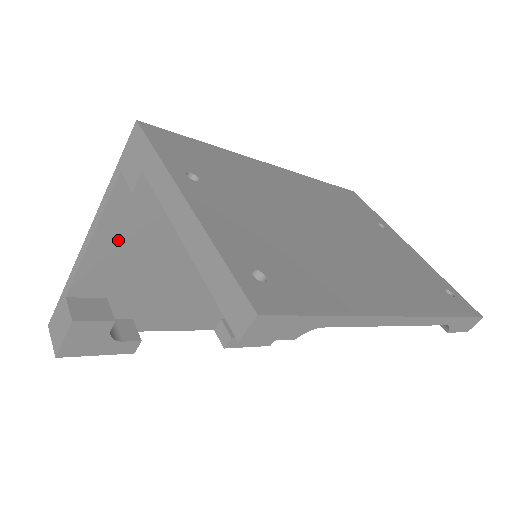
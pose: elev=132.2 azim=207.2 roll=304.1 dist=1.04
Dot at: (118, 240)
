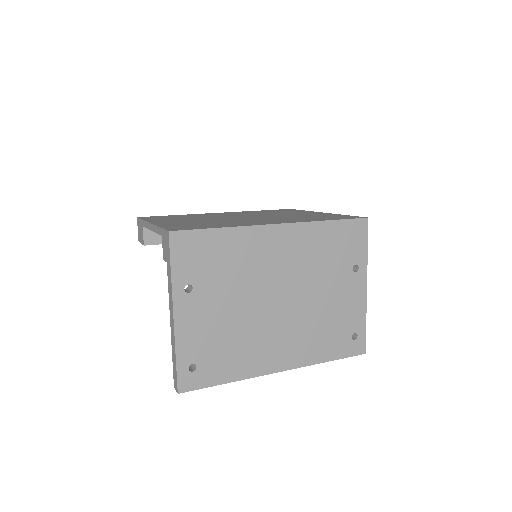
Dot at: occluded
